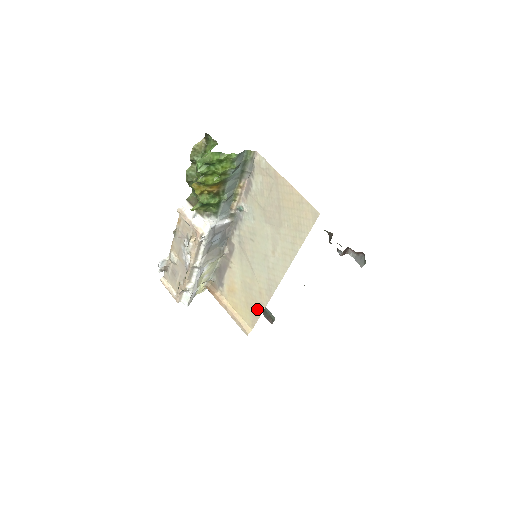
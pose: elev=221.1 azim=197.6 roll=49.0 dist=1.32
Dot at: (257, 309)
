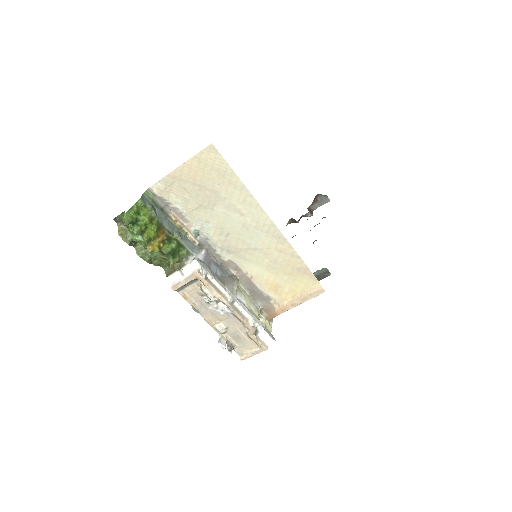
Dot at: (297, 264)
